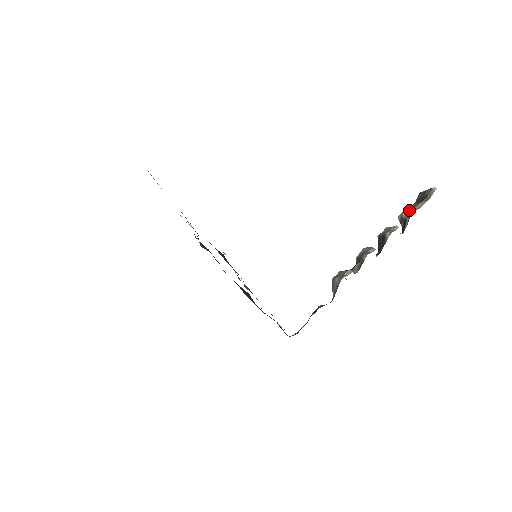
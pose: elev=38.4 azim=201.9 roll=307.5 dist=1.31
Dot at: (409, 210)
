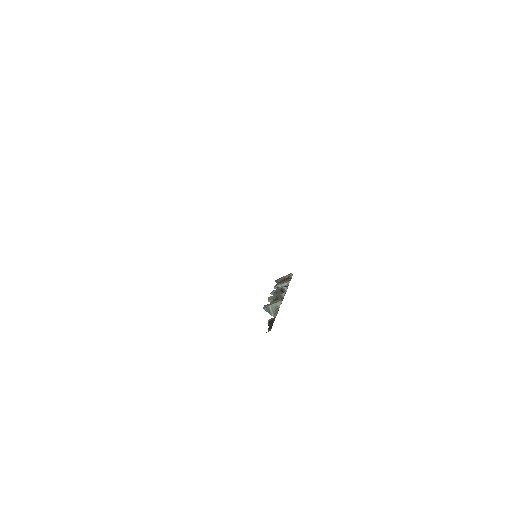
Dot at: (283, 282)
